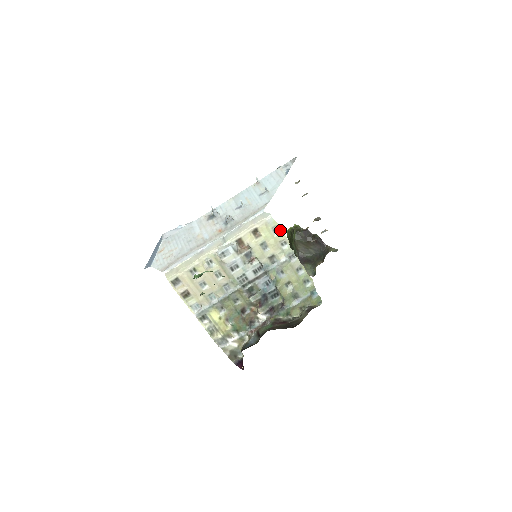
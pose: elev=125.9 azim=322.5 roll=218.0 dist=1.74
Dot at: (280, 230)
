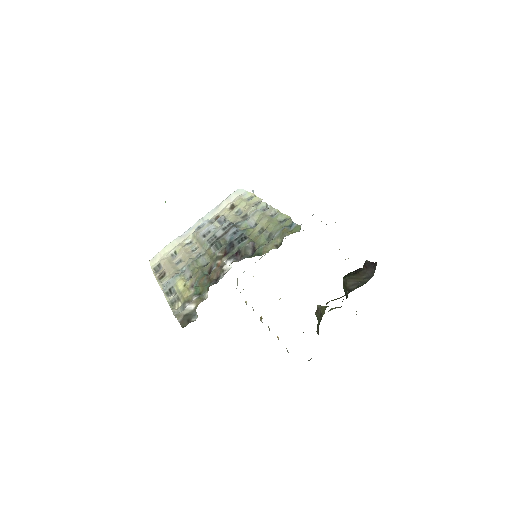
Dot at: (254, 197)
